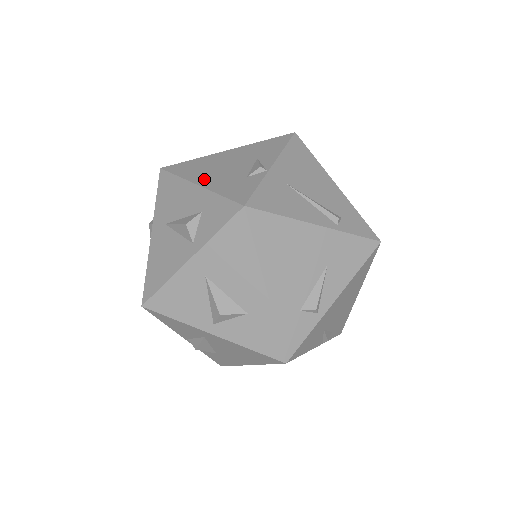
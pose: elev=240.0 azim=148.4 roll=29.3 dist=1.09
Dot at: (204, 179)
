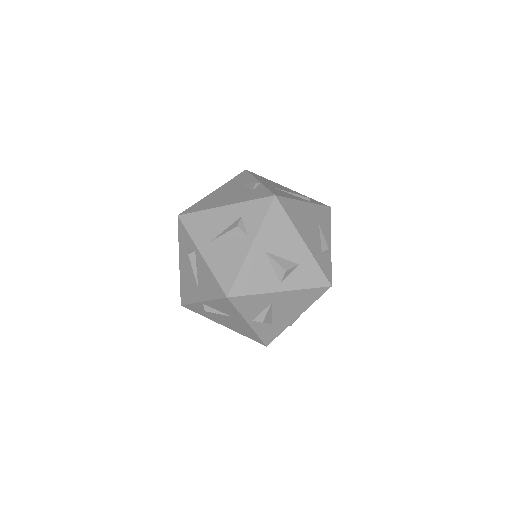
Dot at: (225, 202)
